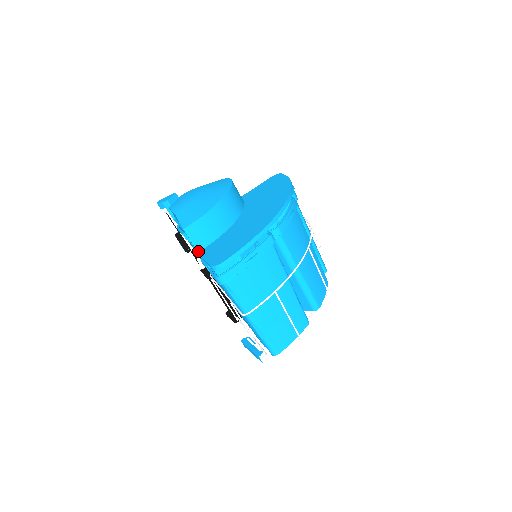
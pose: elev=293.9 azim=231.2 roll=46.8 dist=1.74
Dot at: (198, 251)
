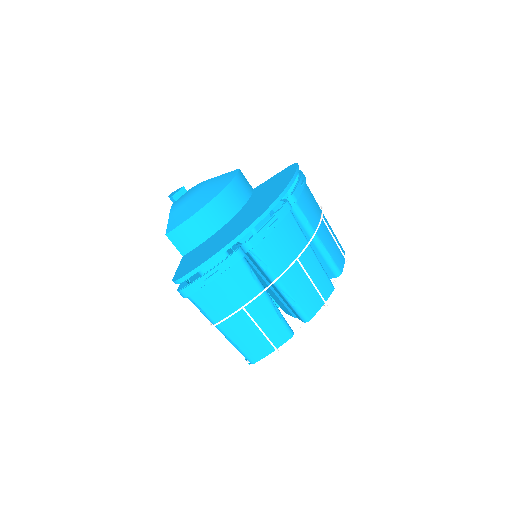
Dot at: (183, 255)
